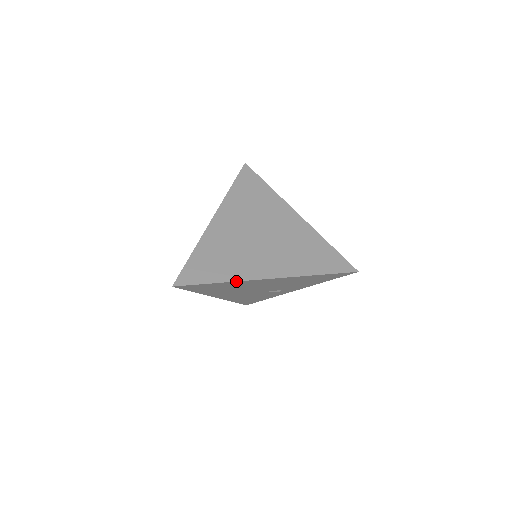
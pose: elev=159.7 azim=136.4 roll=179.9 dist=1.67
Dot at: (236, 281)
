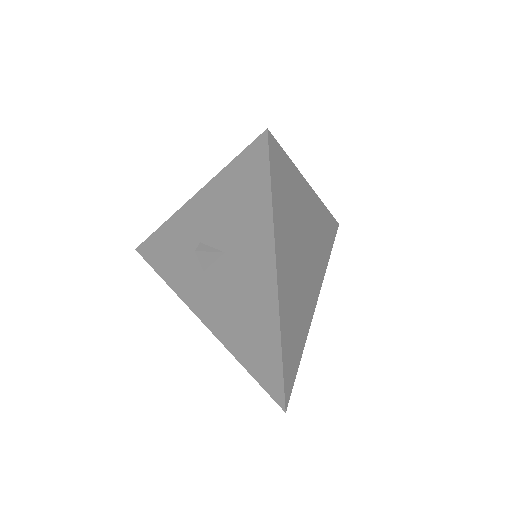
Dot at: occluded
